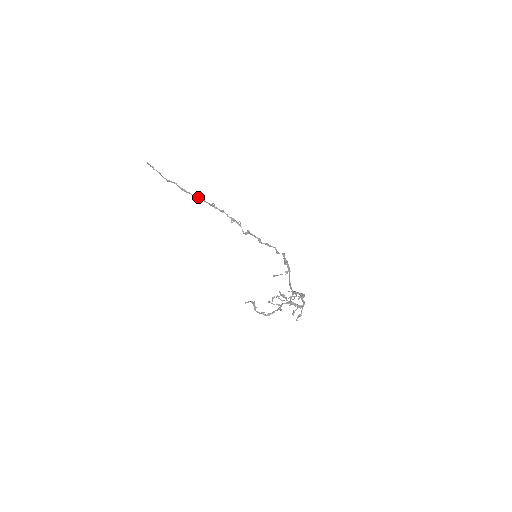
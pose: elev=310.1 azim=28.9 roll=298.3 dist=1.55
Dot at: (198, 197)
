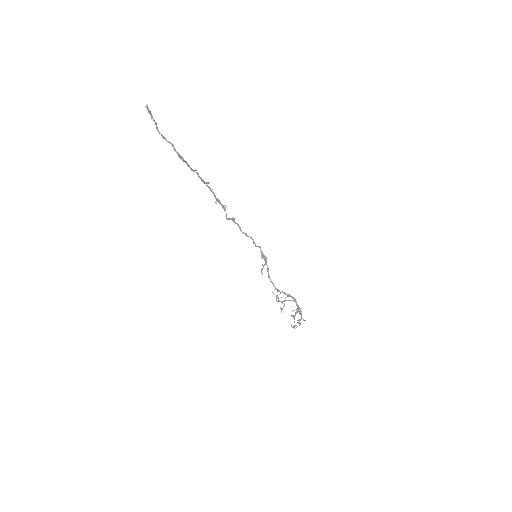
Dot at: (195, 170)
